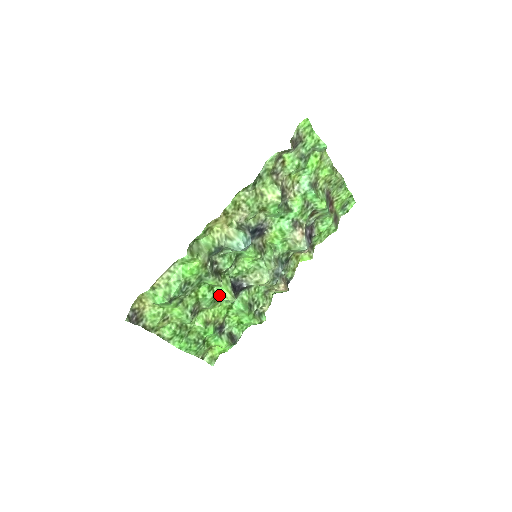
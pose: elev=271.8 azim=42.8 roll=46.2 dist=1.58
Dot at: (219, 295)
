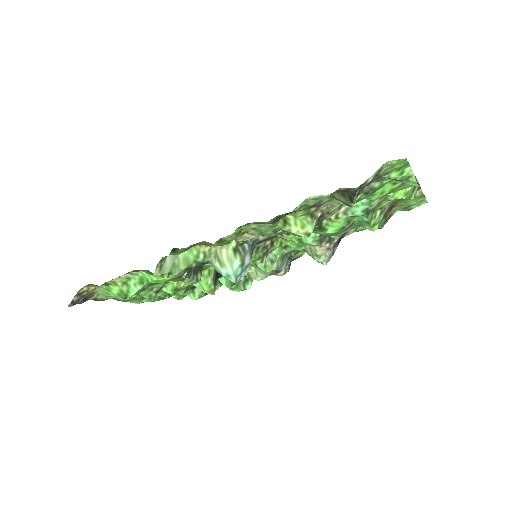
Dot at: occluded
